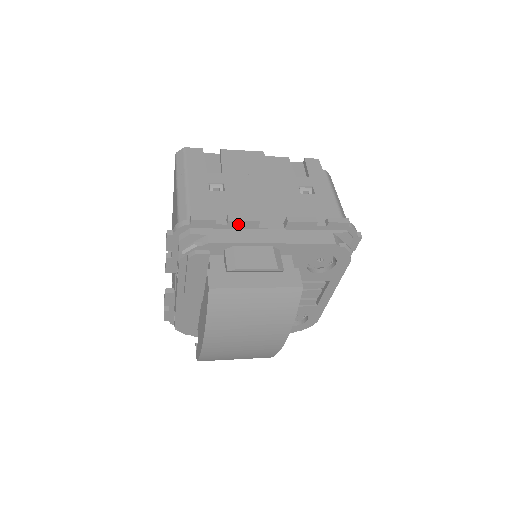
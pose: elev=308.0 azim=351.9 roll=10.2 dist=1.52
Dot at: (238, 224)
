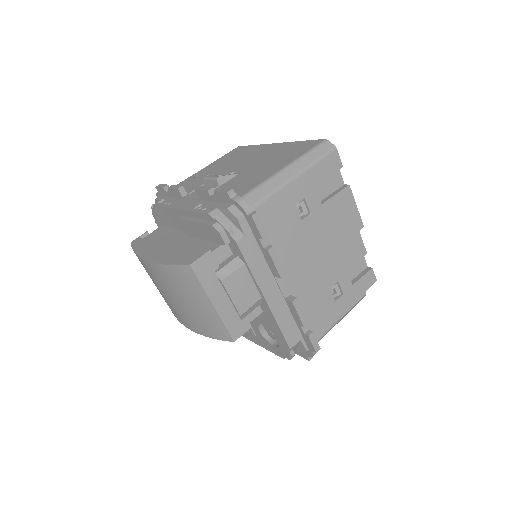
Dot at: (269, 258)
